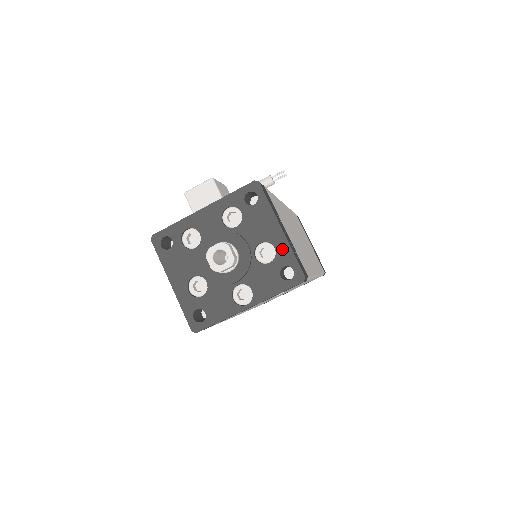
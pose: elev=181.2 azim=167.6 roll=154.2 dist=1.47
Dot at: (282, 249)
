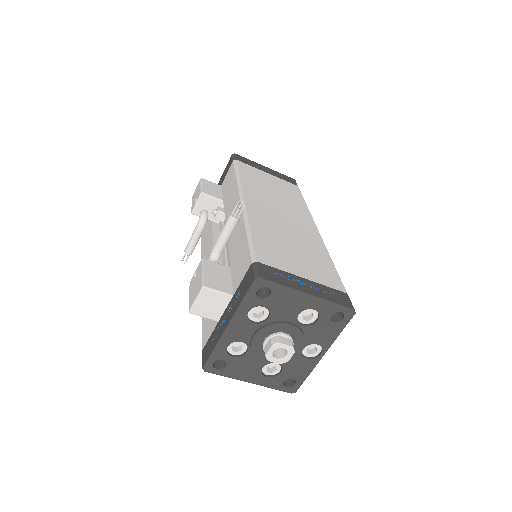
Dot at: (321, 306)
